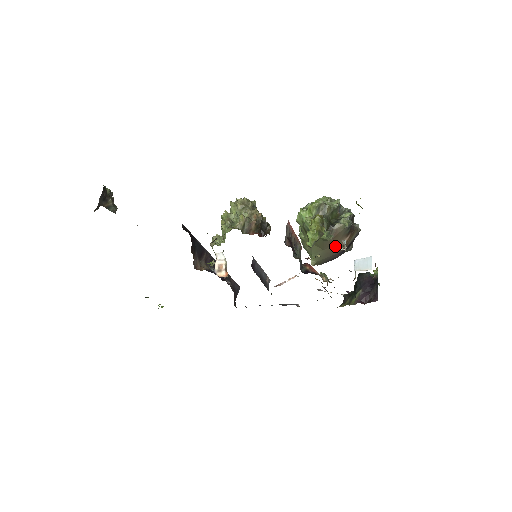
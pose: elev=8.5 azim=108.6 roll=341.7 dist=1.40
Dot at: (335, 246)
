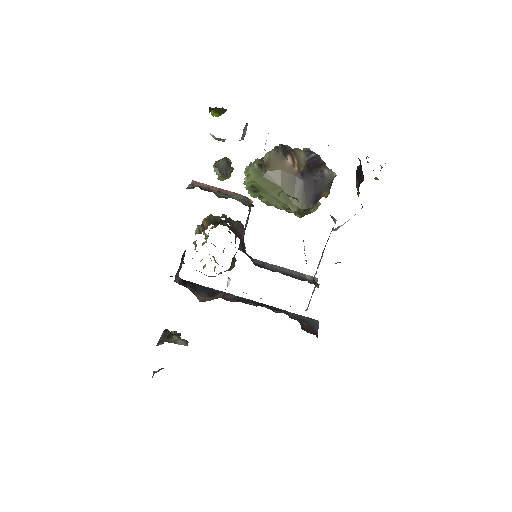
Dot at: (284, 174)
